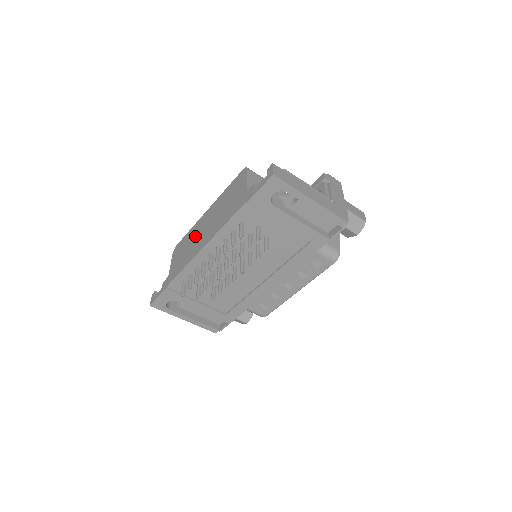
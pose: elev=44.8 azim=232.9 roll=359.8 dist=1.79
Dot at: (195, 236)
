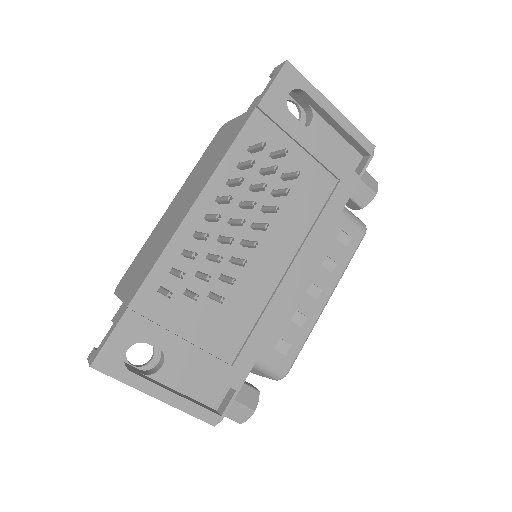
Dot at: (162, 228)
